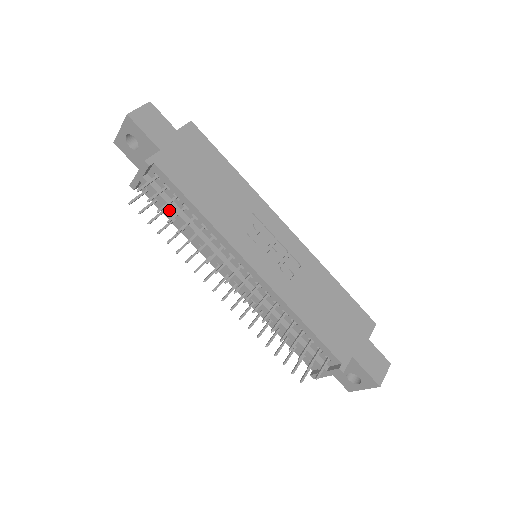
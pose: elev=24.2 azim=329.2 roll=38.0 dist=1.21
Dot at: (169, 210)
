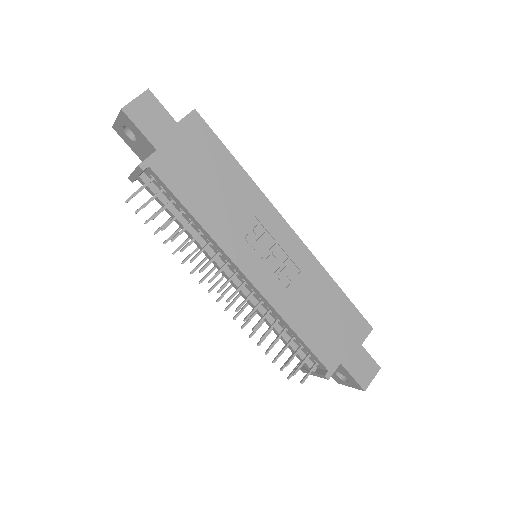
Dot at: (166, 210)
